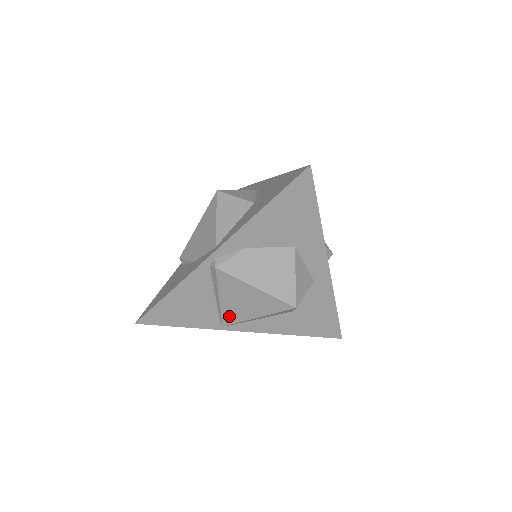
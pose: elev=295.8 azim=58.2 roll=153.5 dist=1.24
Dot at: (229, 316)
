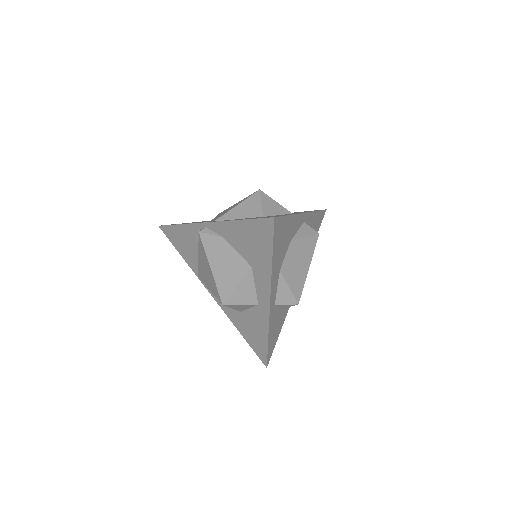
Dot at: (201, 273)
